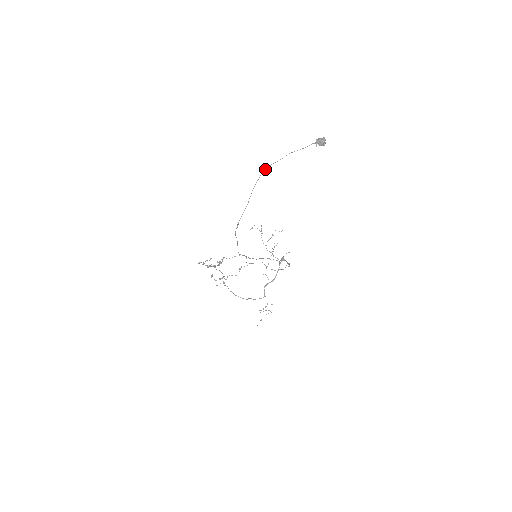
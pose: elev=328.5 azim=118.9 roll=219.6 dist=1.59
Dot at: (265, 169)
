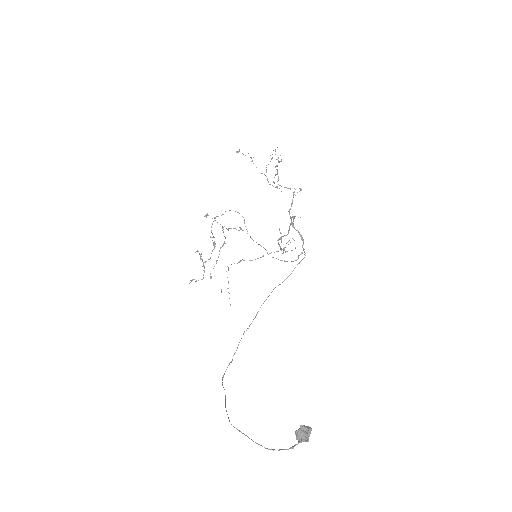
Dot at: occluded
